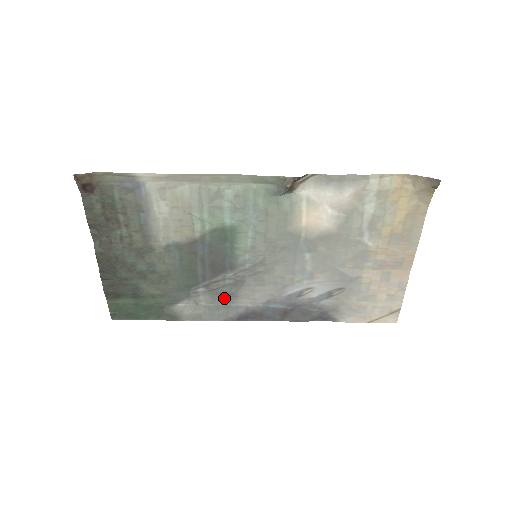
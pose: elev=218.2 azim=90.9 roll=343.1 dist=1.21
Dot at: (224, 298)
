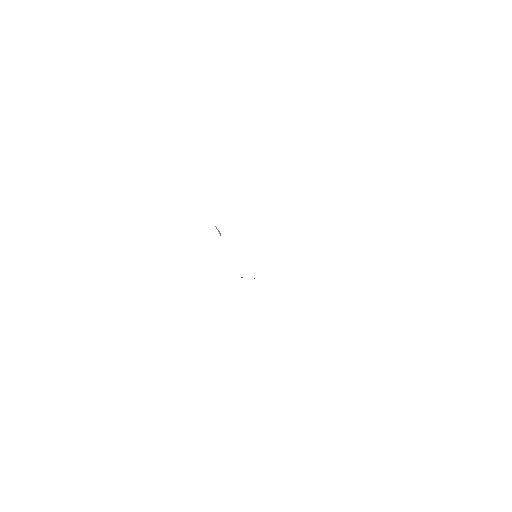
Dot at: occluded
